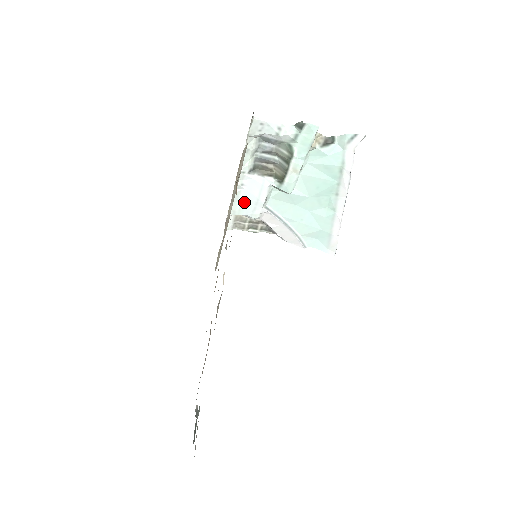
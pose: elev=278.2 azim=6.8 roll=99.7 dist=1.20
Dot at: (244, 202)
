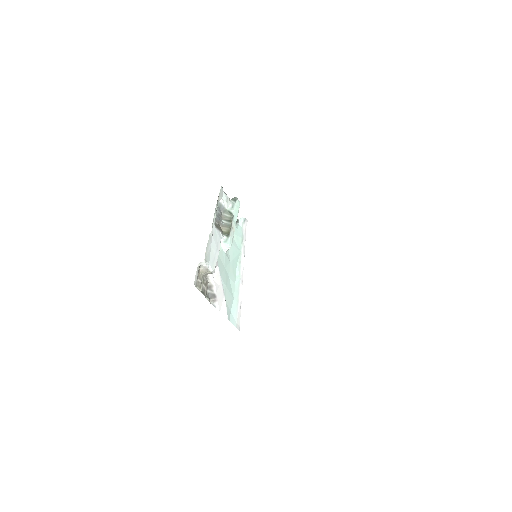
Dot at: (210, 250)
